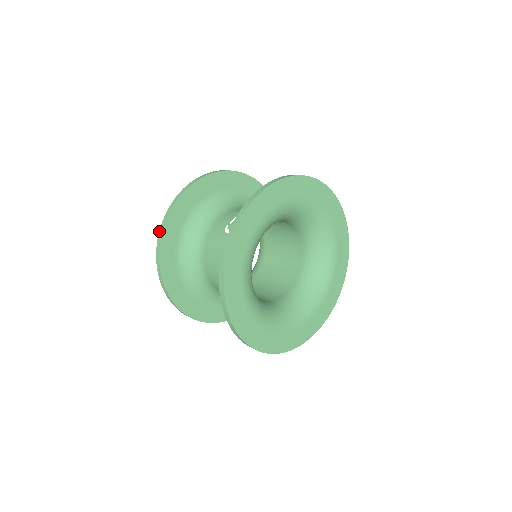
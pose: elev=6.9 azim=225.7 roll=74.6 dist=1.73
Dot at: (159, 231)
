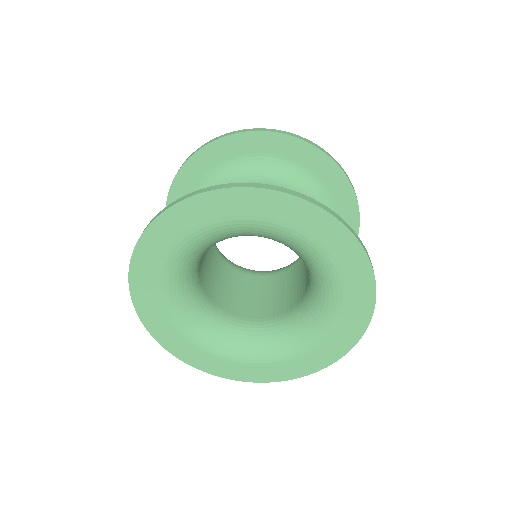
Dot at: occluded
